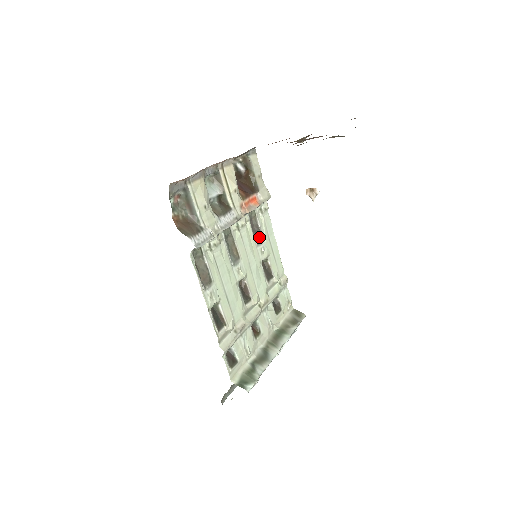
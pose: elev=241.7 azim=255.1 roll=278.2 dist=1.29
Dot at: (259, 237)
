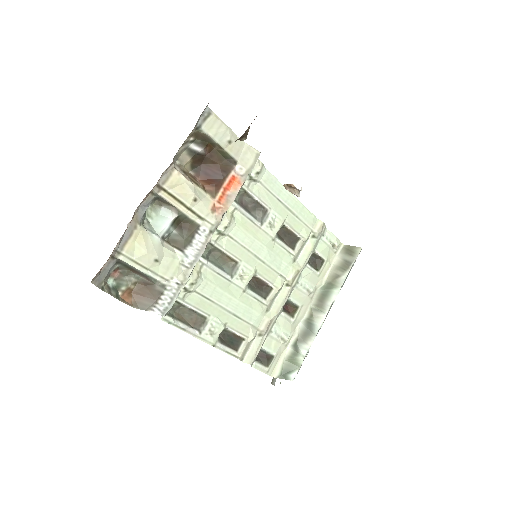
Dot at: (261, 212)
